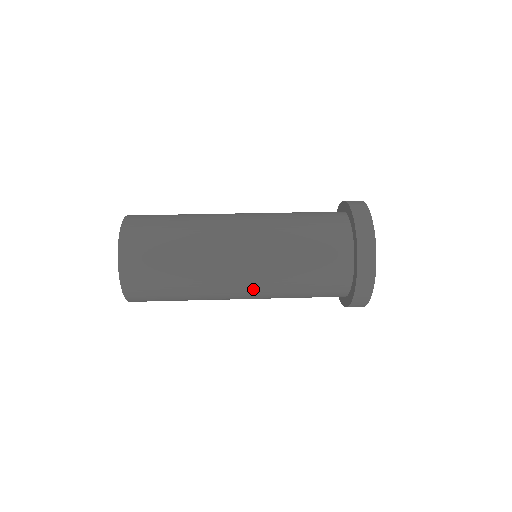
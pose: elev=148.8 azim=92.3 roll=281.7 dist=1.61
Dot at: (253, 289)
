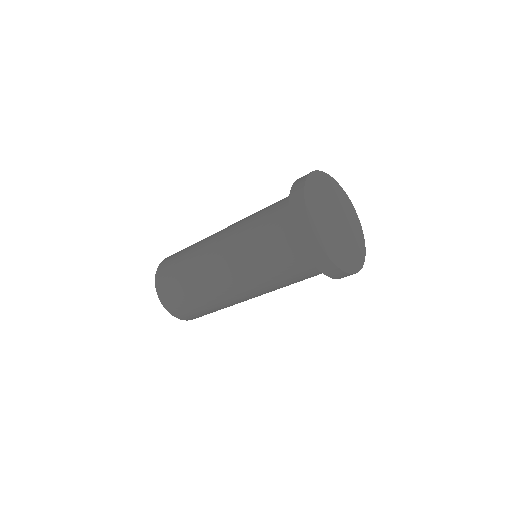
Dot at: occluded
